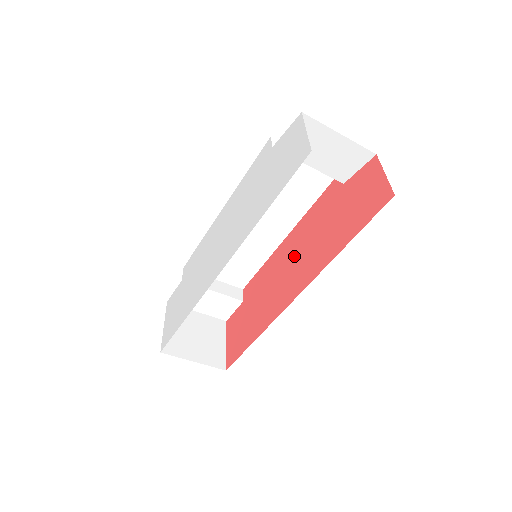
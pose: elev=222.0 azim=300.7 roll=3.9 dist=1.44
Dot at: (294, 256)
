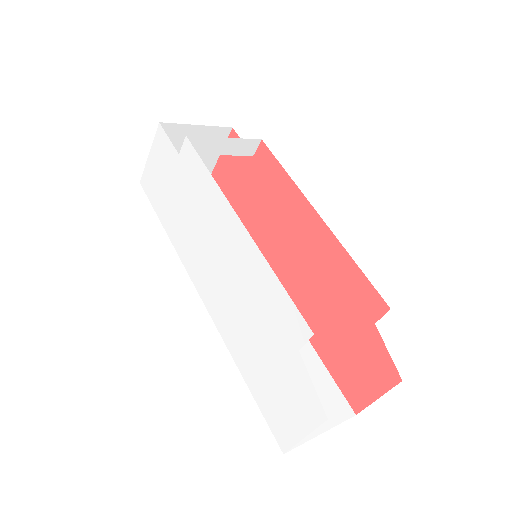
Dot at: (302, 254)
